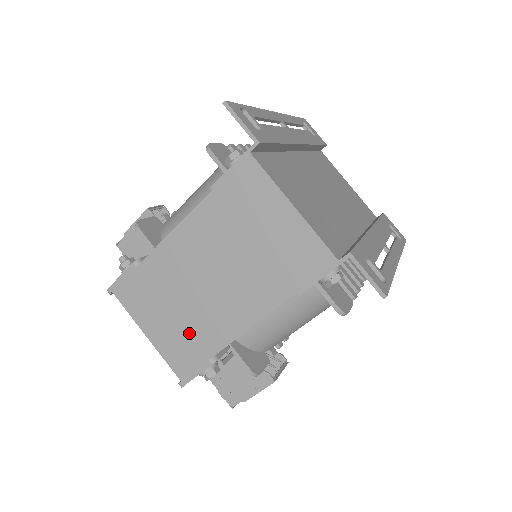
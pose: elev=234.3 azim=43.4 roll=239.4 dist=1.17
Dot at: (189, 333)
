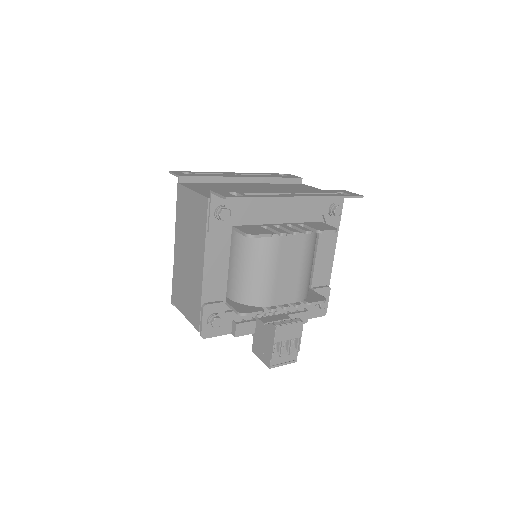
Dot at: (192, 297)
